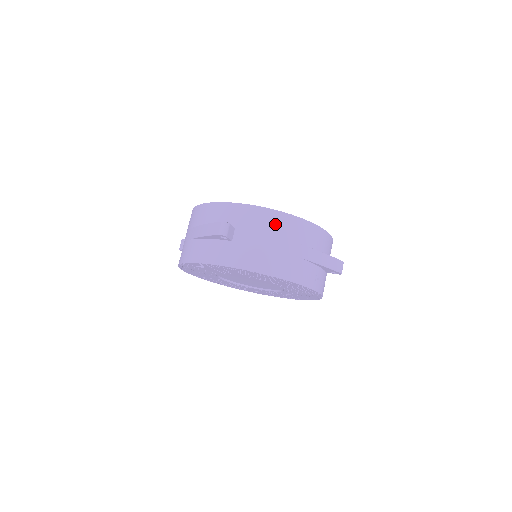
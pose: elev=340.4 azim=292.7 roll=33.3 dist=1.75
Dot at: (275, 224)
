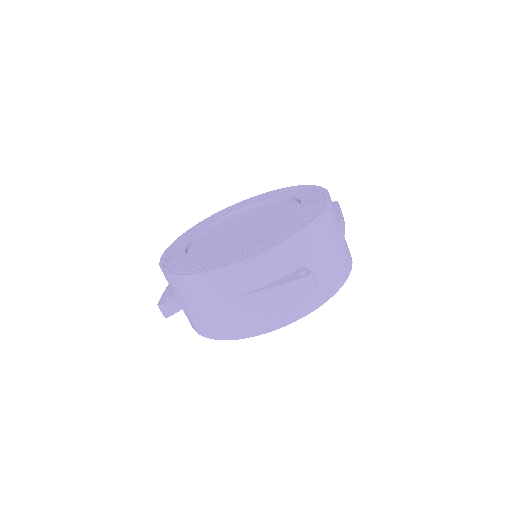
Dot at: (193, 290)
